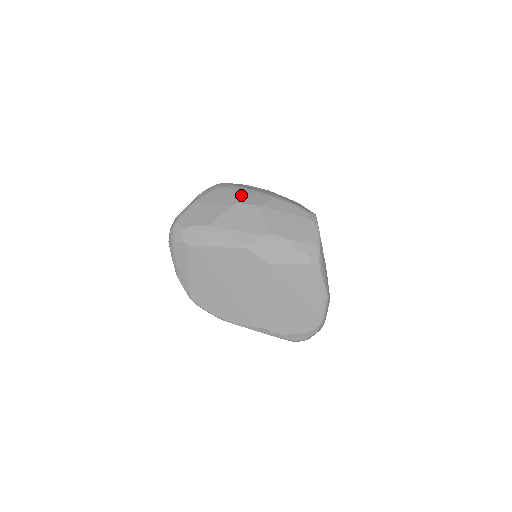
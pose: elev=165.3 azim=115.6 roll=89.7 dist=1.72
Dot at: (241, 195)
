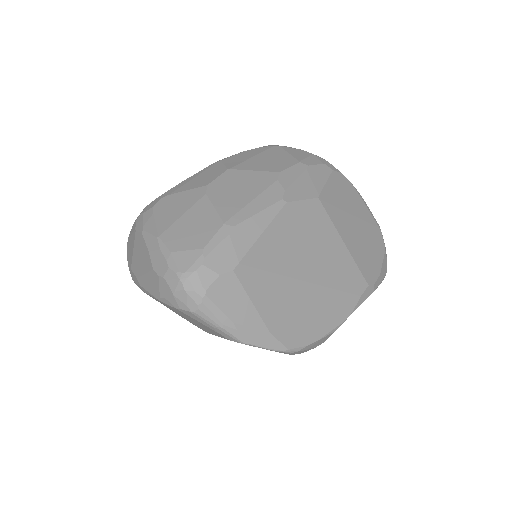
Dot at: (192, 184)
